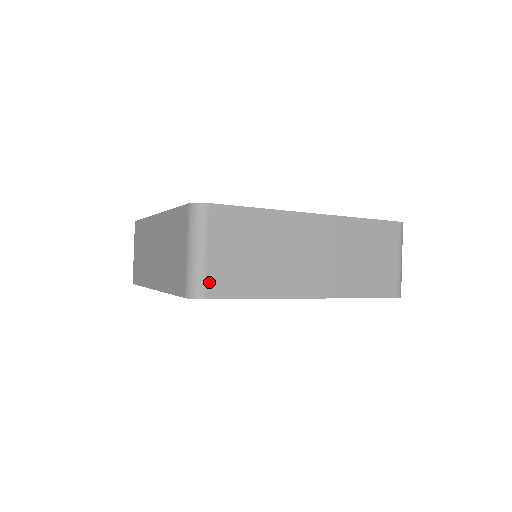
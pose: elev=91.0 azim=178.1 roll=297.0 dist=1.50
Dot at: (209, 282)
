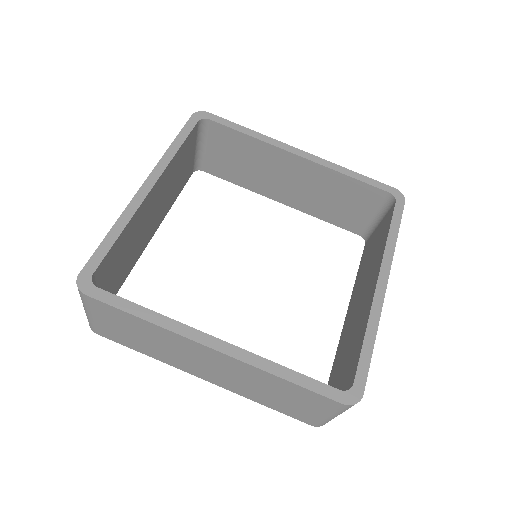
Dot at: (97, 329)
